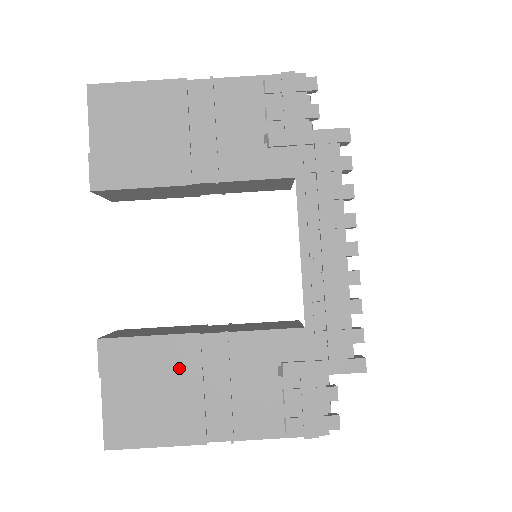
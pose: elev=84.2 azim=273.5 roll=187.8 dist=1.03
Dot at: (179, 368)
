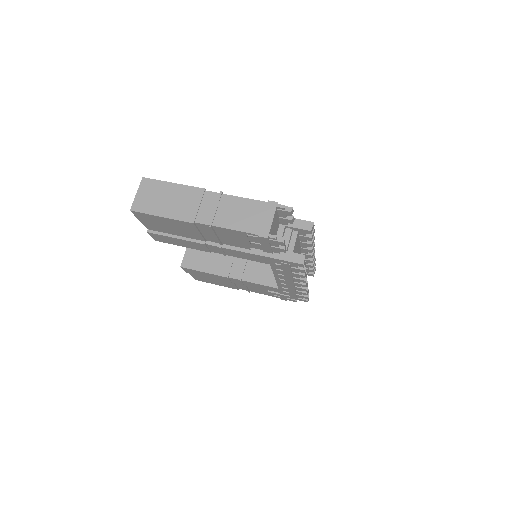
Dot at: occluded
